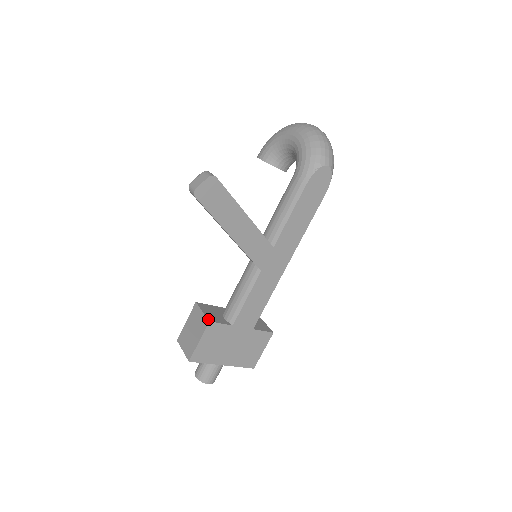
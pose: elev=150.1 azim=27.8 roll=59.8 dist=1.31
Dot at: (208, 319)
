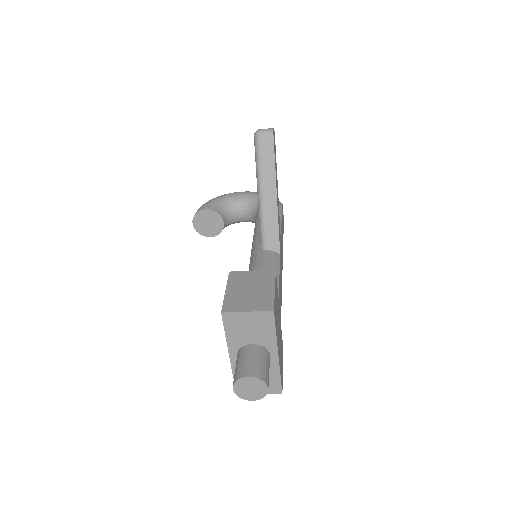
Dot at: (271, 270)
